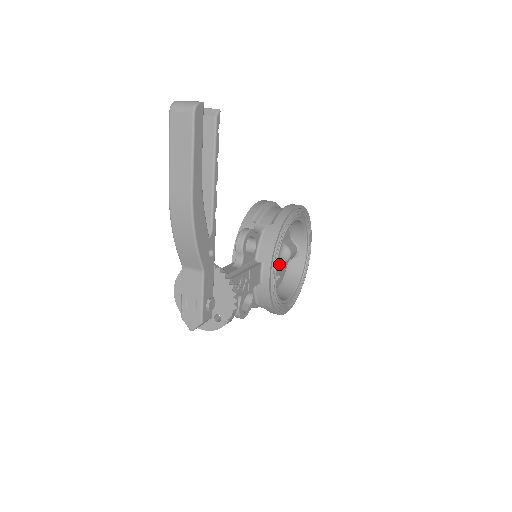
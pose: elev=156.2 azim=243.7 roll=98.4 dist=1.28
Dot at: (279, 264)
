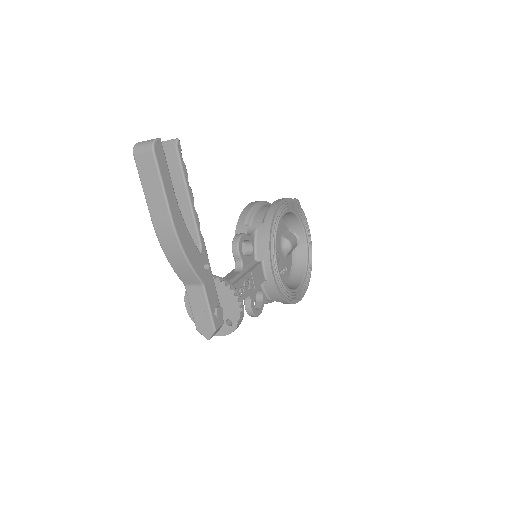
Dot at: (283, 257)
